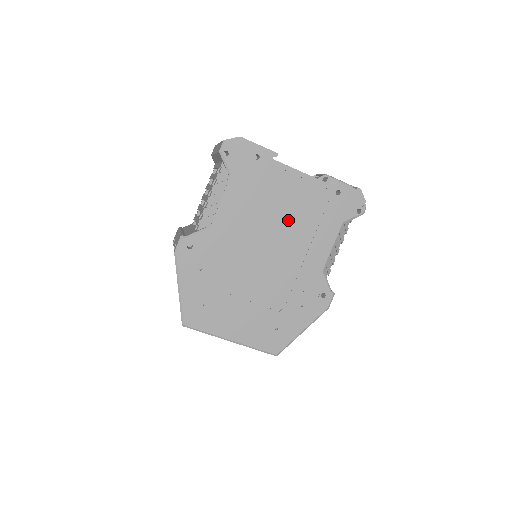
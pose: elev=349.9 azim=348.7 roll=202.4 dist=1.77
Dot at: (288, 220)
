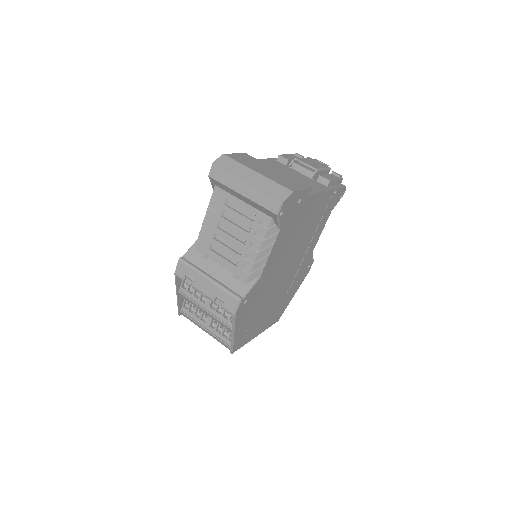
Dot at: (304, 234)
